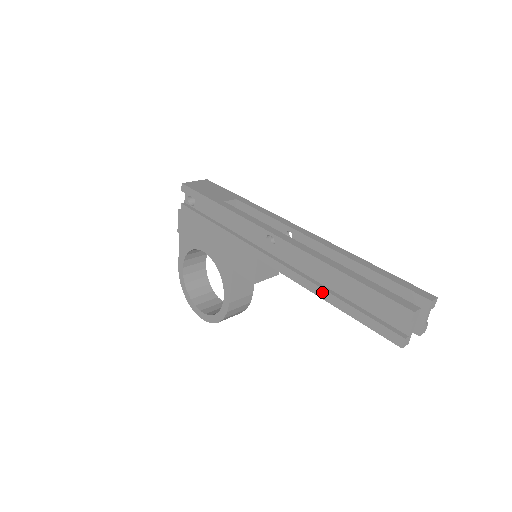
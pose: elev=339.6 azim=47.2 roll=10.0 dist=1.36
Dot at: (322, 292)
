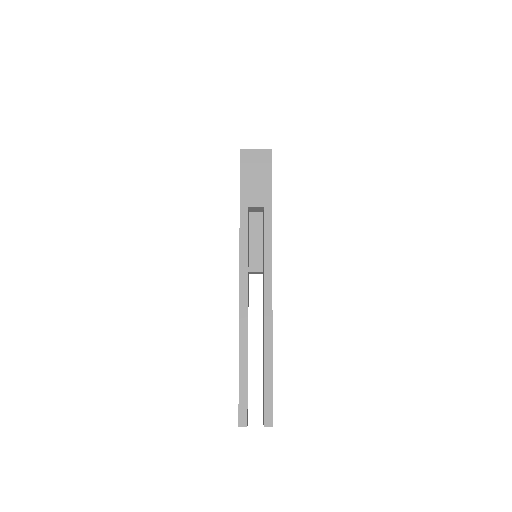
Dot at: occluded
